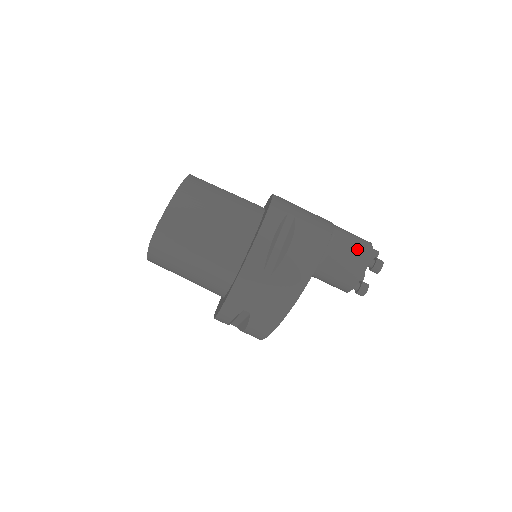
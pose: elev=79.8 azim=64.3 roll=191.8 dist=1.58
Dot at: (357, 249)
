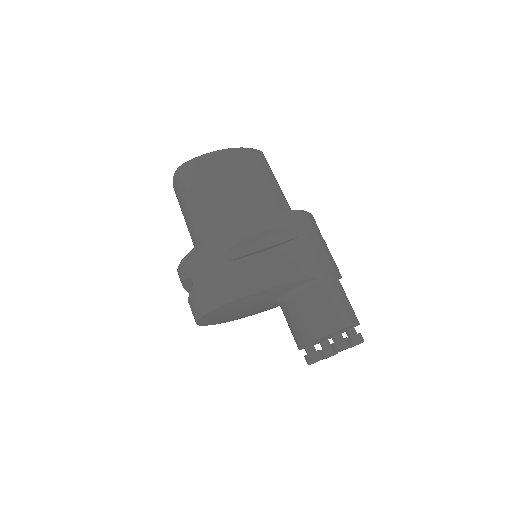
Dot at: (333, 312)
